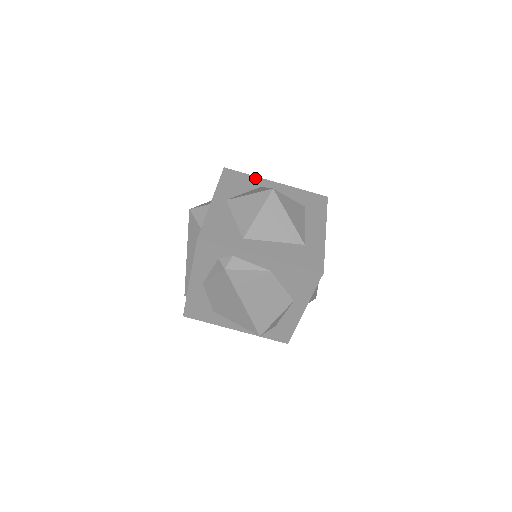
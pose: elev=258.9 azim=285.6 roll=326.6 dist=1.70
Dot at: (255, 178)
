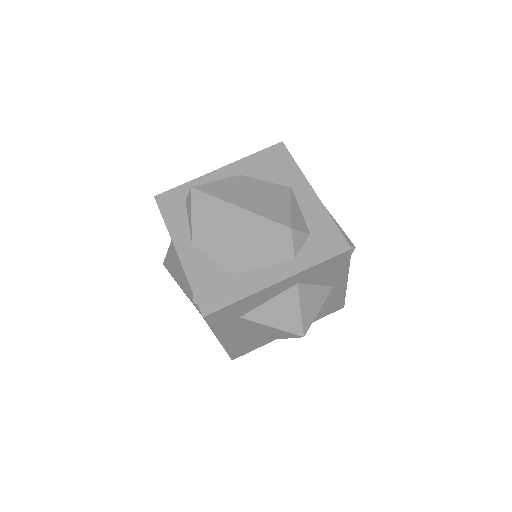
Dot at: occluded
